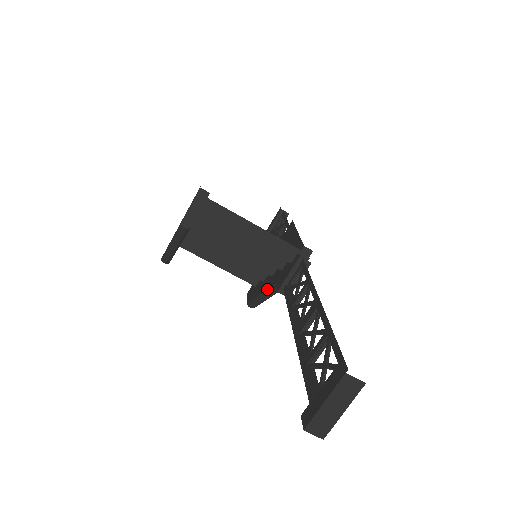
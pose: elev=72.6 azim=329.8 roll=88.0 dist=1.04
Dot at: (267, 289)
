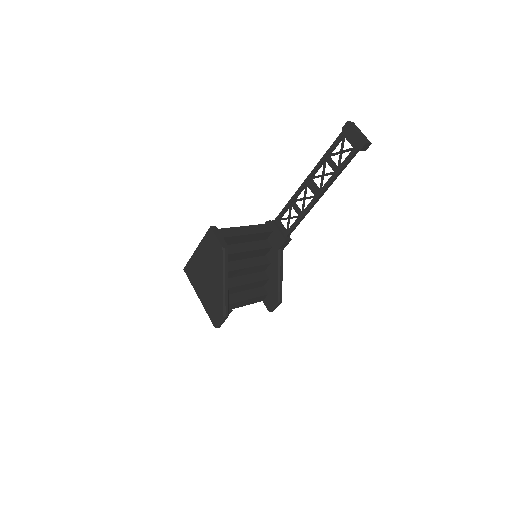
Dot at: (278, 264)
